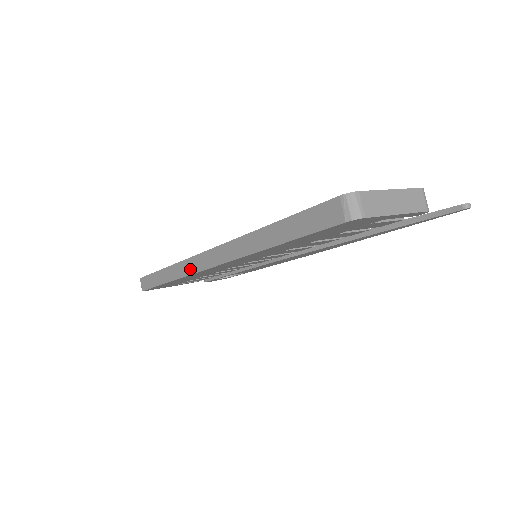
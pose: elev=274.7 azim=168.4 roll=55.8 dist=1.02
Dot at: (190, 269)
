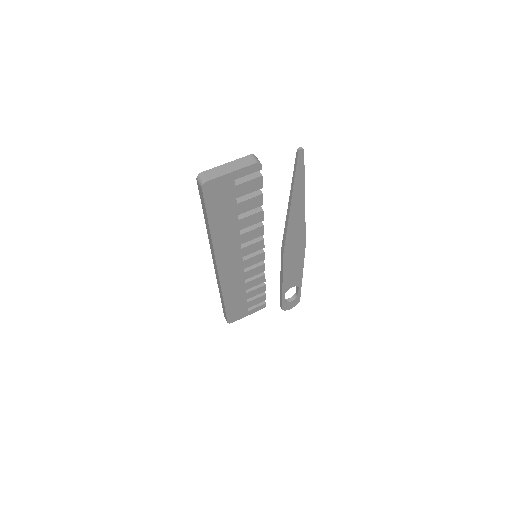
Dot at: (218, 280)
